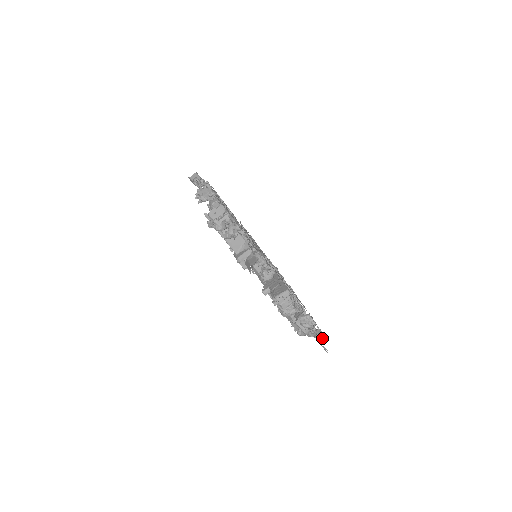
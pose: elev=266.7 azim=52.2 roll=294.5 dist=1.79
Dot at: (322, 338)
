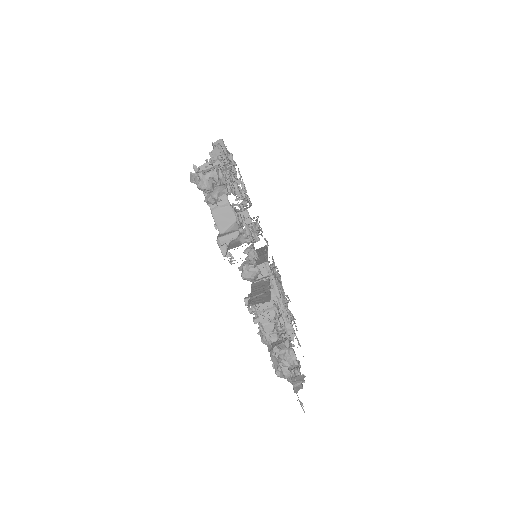
Dot at: (301, 388)
